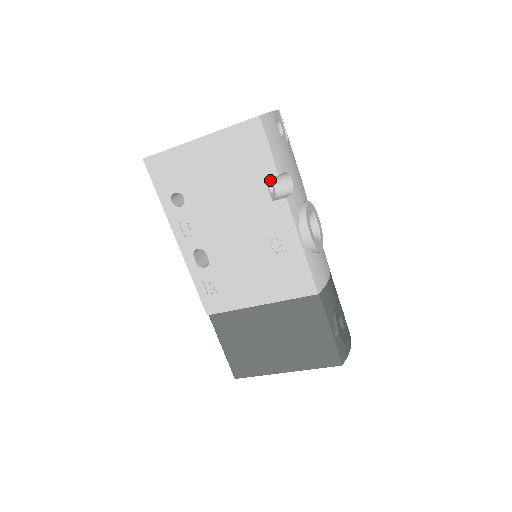
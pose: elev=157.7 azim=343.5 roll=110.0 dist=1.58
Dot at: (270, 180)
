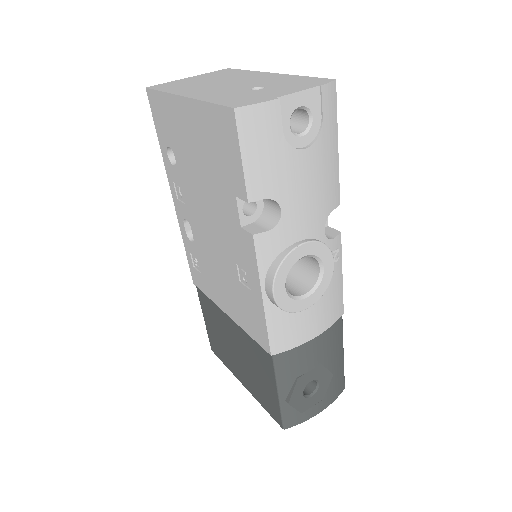
Dot at: occluded
